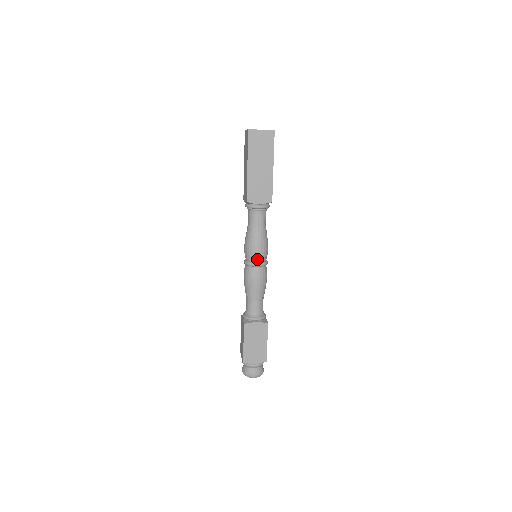
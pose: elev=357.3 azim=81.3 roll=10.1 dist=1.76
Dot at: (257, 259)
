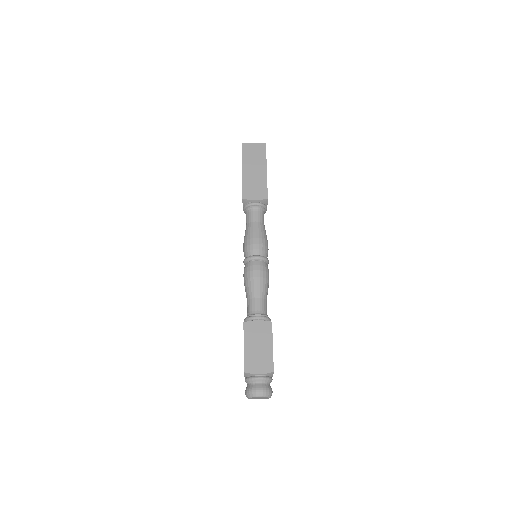
Dot at: (256, 252)
